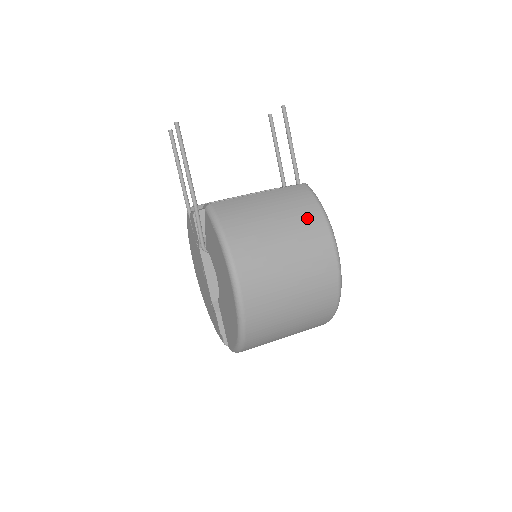
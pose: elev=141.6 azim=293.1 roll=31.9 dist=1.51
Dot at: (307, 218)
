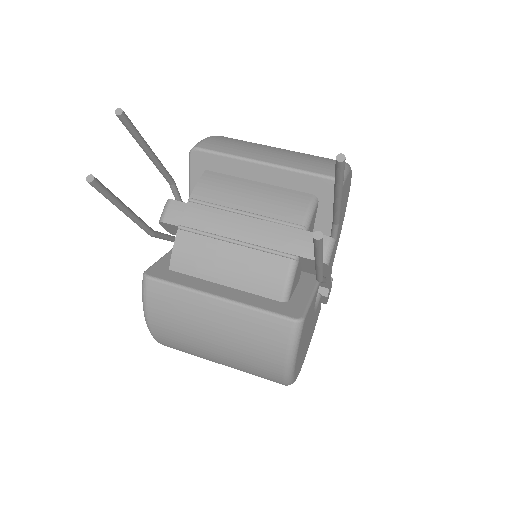
Dot at: (259, 362)
